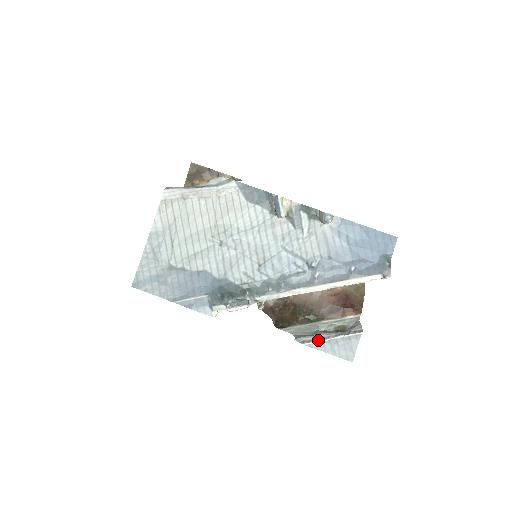
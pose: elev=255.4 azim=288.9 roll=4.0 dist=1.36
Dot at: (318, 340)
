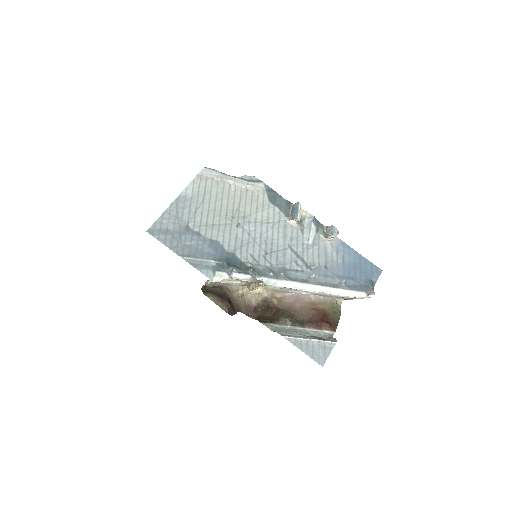
Dot at: (297, 337)
